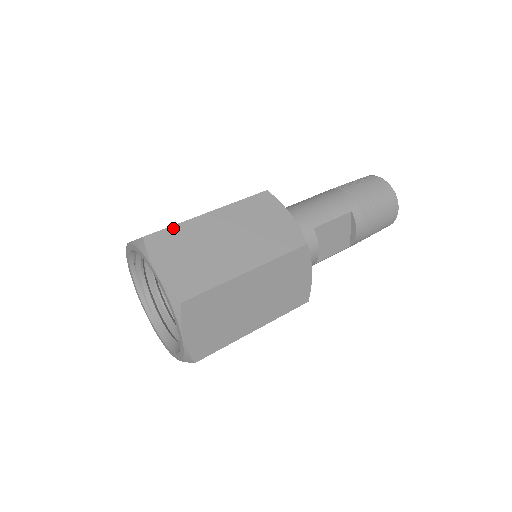
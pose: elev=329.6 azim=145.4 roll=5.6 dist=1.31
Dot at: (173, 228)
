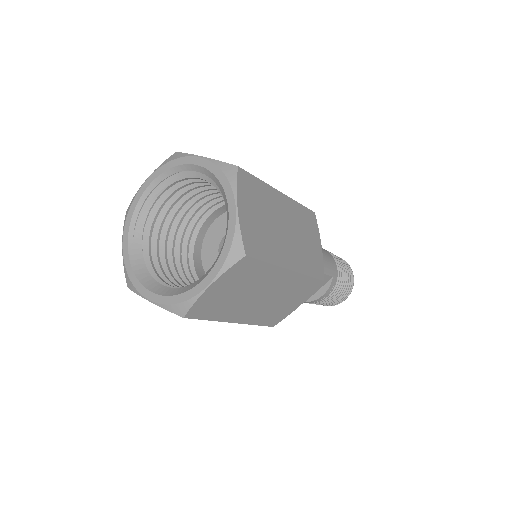
Dot at: (258, 181)
